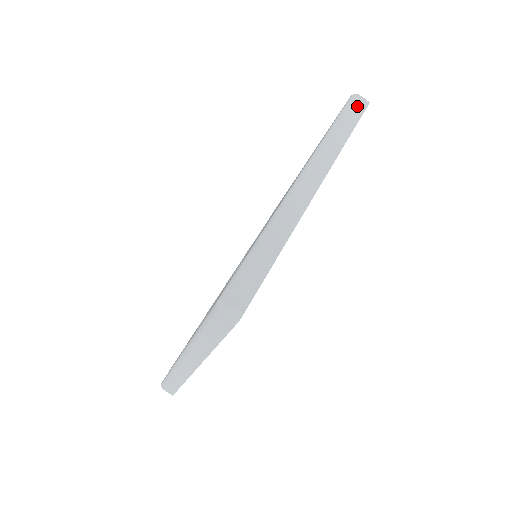
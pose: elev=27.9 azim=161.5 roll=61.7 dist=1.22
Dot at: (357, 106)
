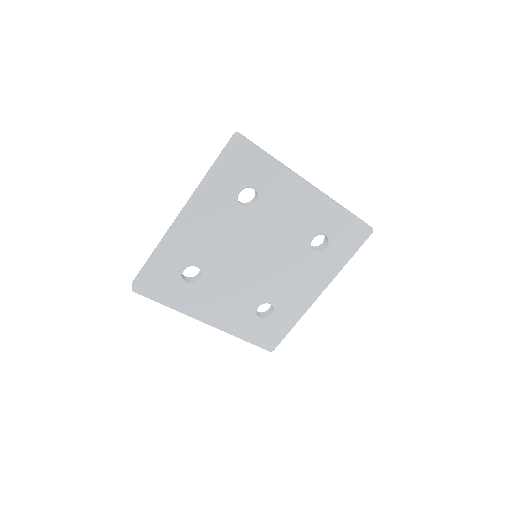
Dot at: occluded
